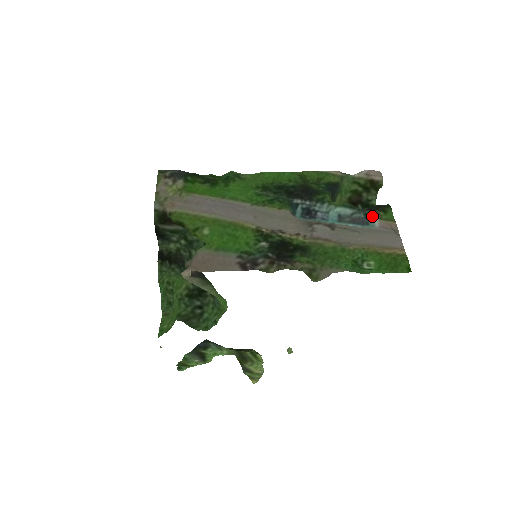
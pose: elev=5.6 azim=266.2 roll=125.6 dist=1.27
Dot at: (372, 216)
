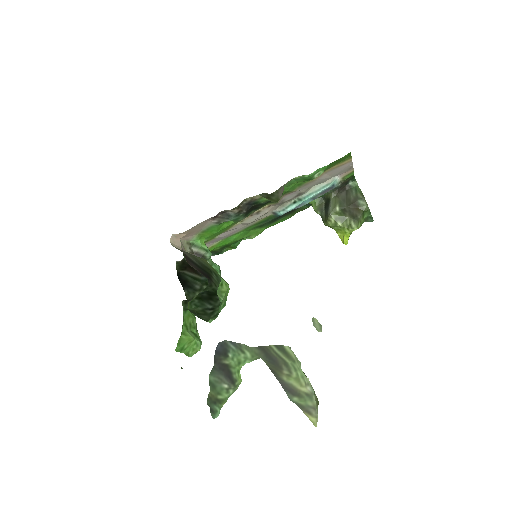
Dot at: (338, 184)
